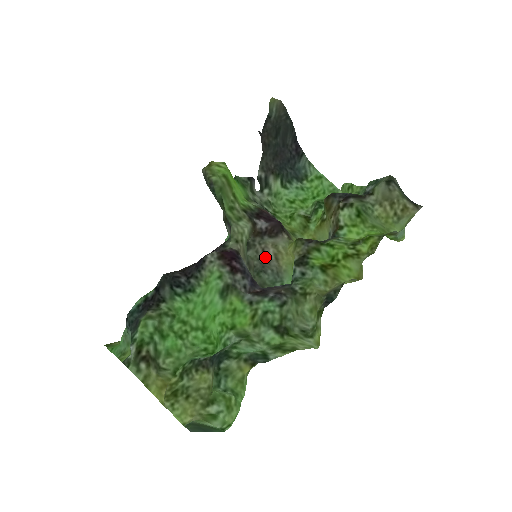
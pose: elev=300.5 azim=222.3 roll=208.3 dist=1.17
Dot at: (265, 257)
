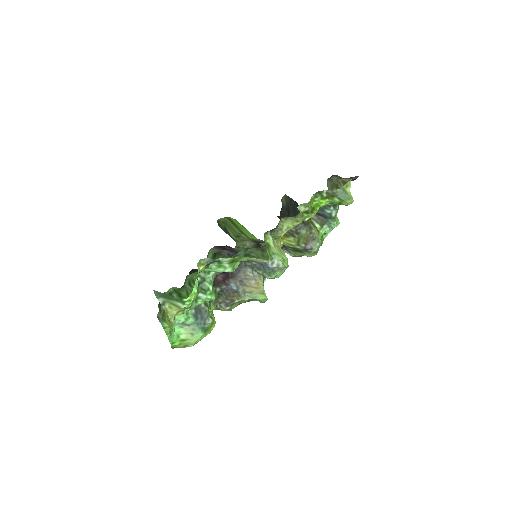
Dot at: occluded
